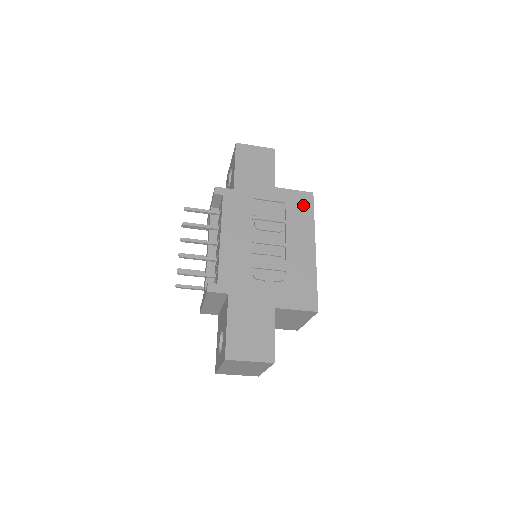
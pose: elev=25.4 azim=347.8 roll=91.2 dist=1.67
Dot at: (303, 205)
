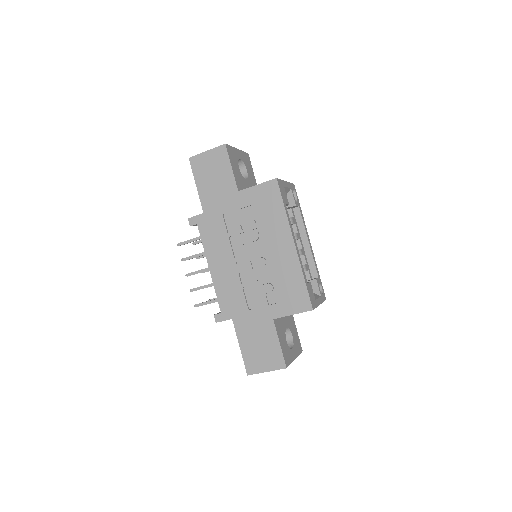
Dot at: (270, 199)
